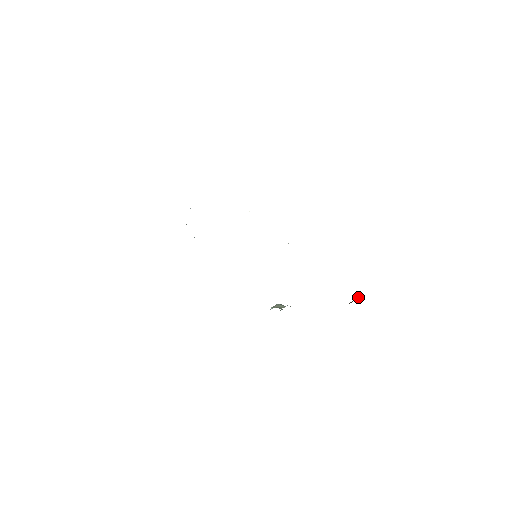
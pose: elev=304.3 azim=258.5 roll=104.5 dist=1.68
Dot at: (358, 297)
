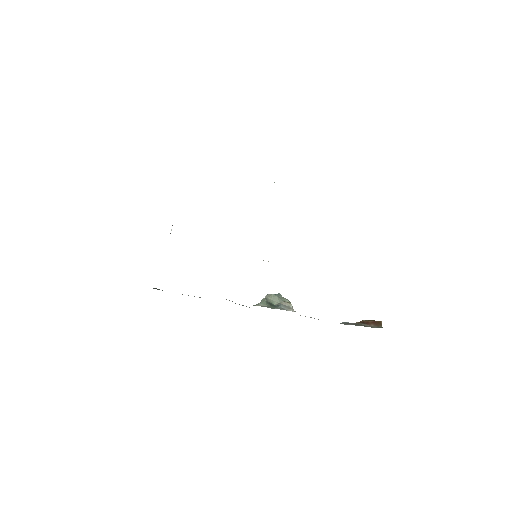
Dot at: (375, 323)
